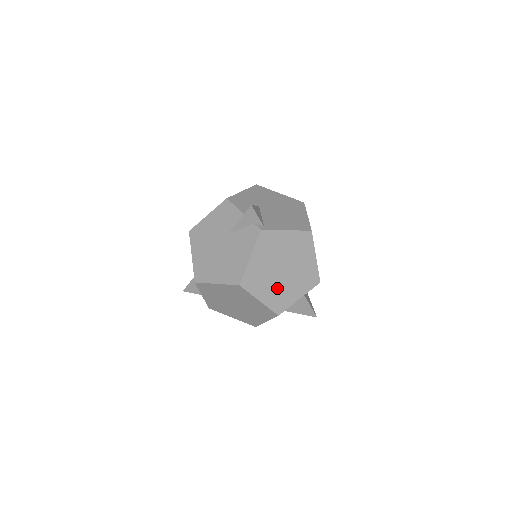
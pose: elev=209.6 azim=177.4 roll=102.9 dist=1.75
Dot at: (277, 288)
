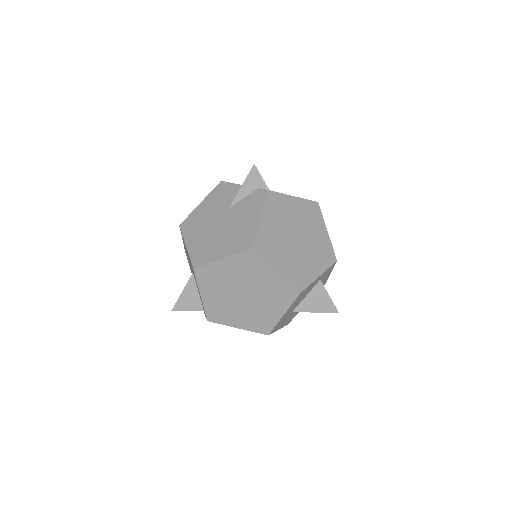
Dot at: (293, 259)
